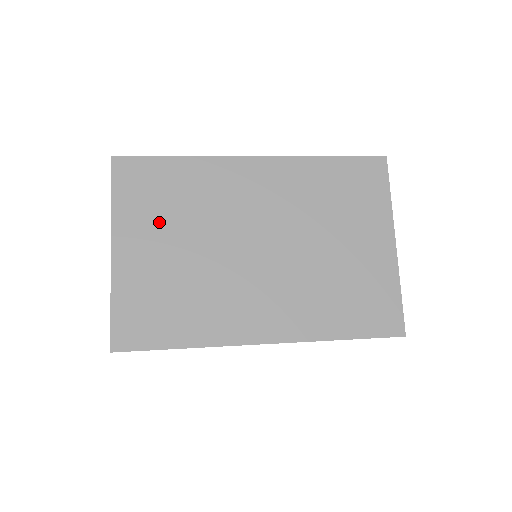
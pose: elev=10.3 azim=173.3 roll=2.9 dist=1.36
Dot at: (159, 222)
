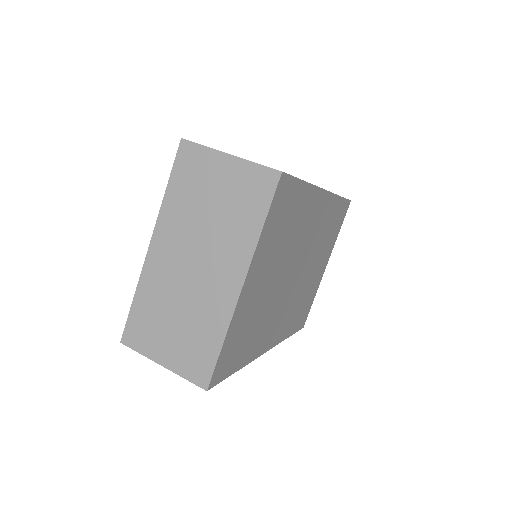
Dot at: (274, 253)
